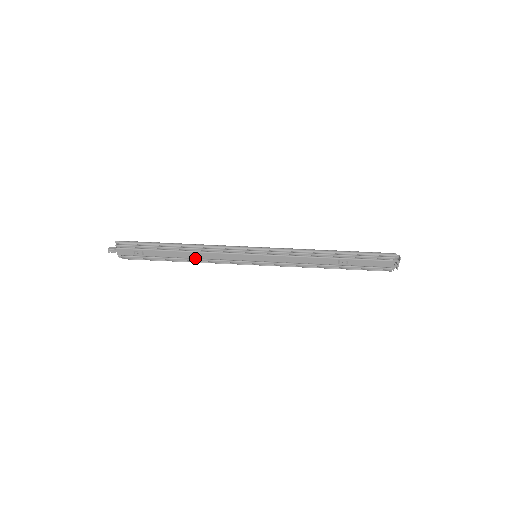
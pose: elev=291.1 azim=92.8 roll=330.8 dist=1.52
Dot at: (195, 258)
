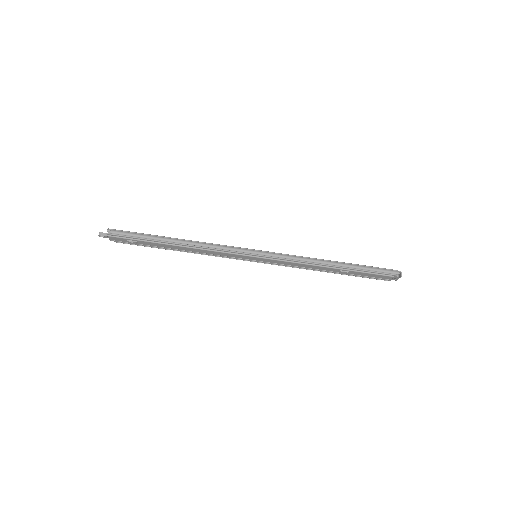
Dot at: (192, 250)
